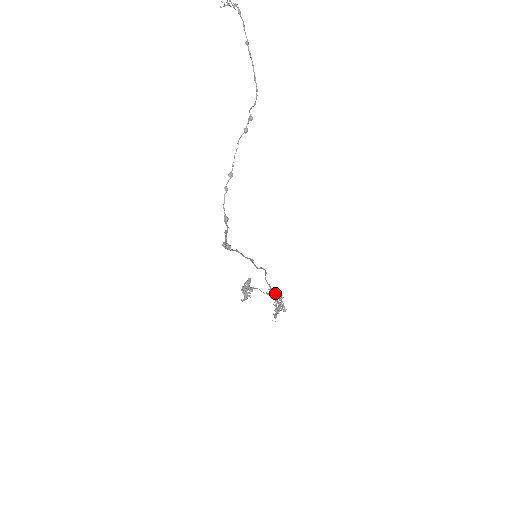
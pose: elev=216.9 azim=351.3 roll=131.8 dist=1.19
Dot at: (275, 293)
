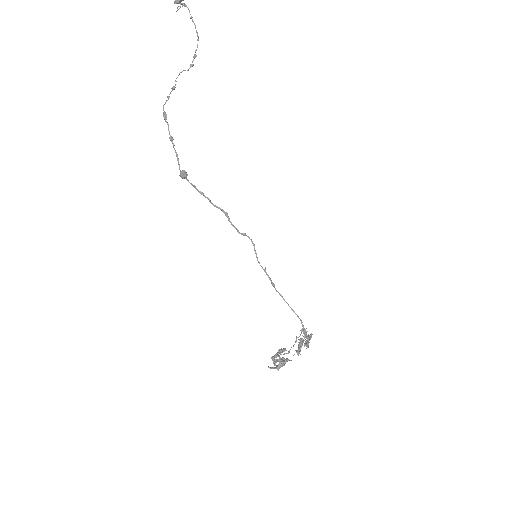
Dot at: occluded
